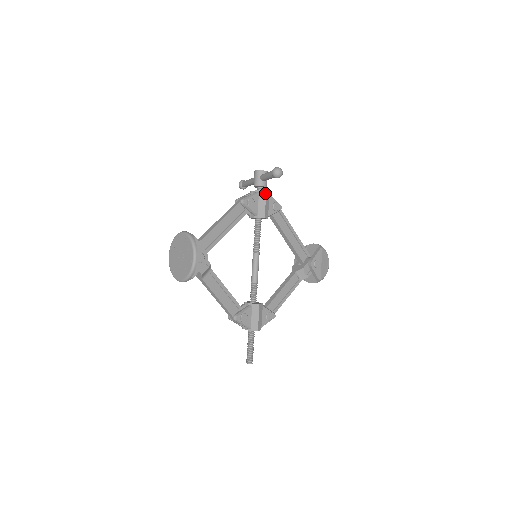
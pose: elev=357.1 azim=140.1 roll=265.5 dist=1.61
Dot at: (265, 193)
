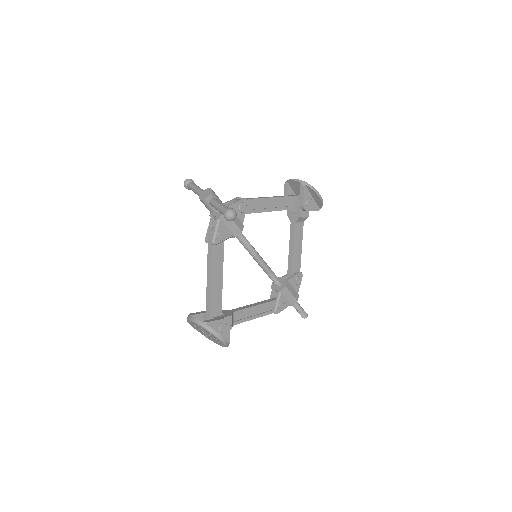
Dot at: occluded
